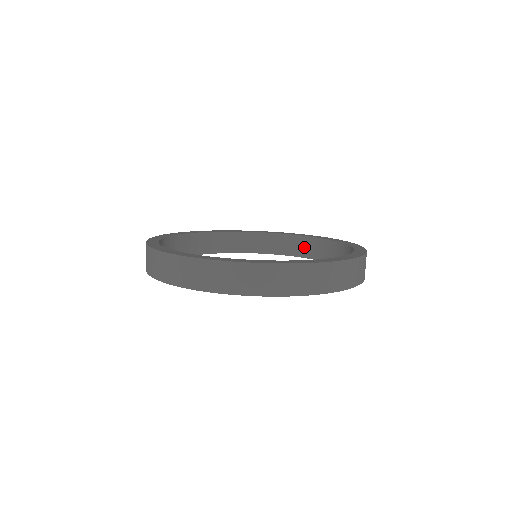
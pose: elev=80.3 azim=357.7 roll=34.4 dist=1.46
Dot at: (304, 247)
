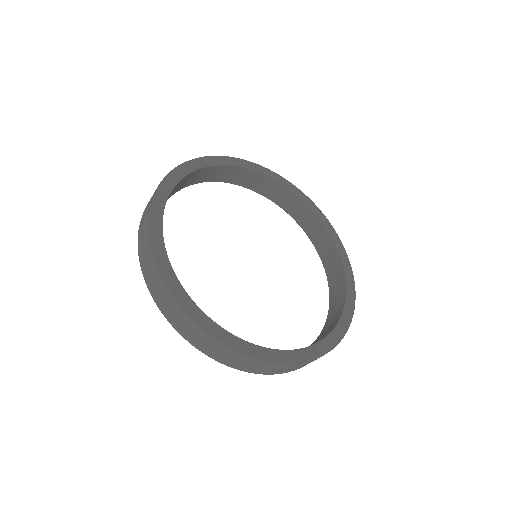
Dot at: (225, 174)
